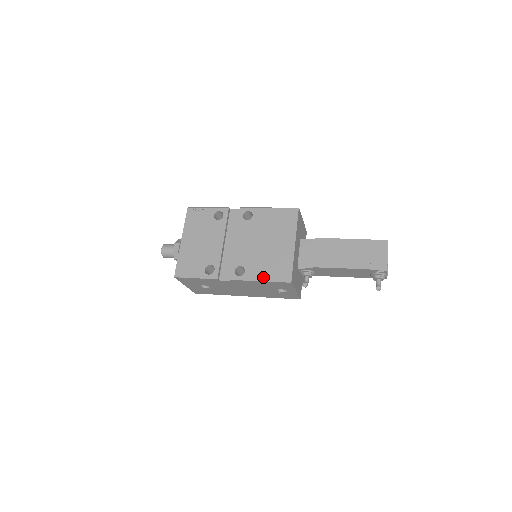
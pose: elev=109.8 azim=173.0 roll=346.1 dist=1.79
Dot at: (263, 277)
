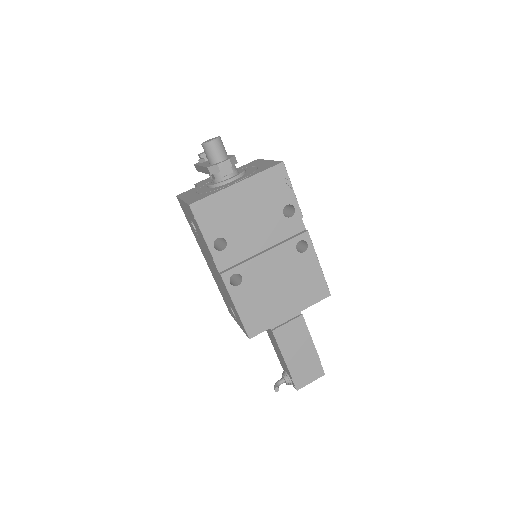
Dot at: (242, 309)
